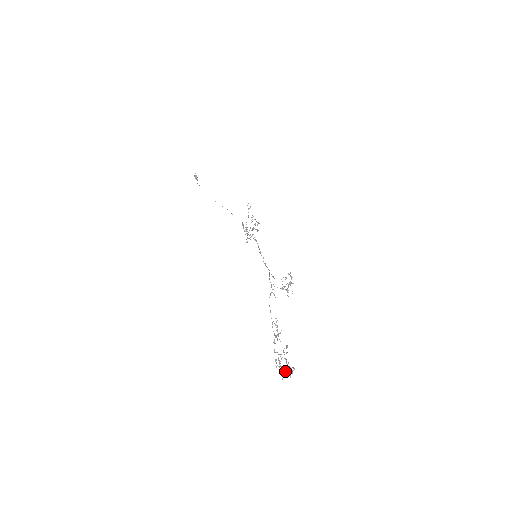
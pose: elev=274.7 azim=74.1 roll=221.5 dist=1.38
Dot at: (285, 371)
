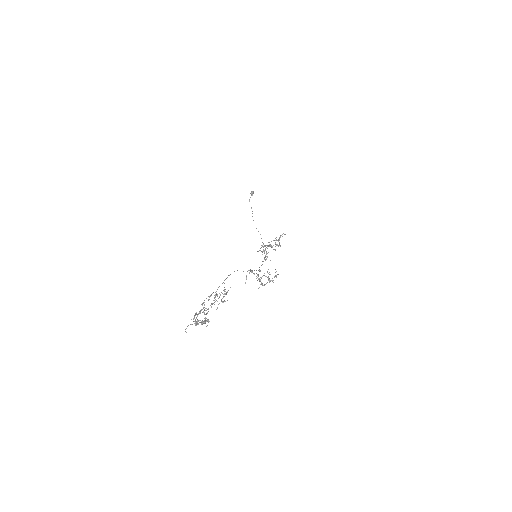
Dot at: occluded
